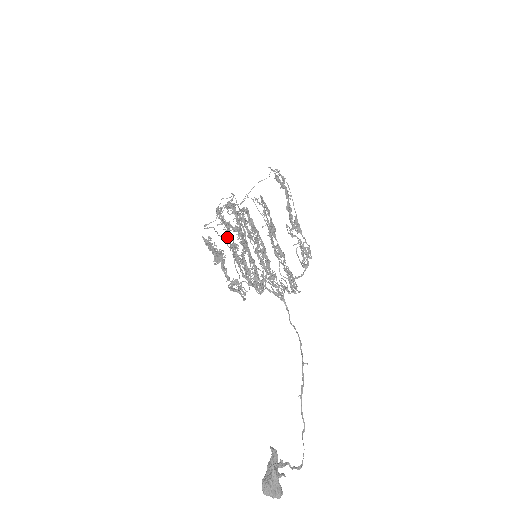
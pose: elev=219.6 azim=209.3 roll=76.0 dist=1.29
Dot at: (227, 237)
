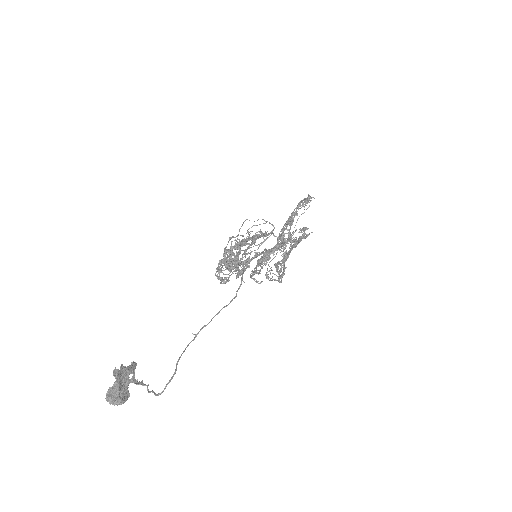
Dot at: (229, 240)
